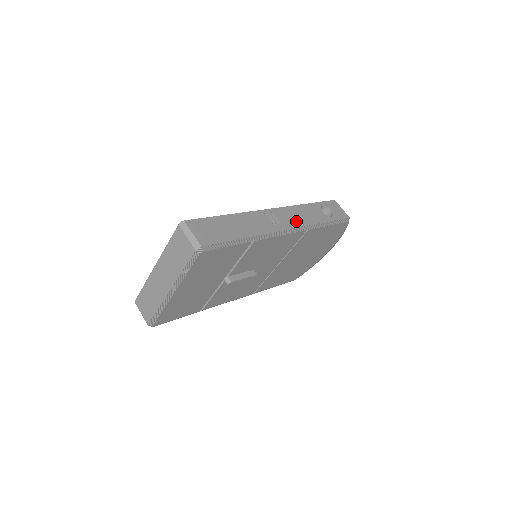
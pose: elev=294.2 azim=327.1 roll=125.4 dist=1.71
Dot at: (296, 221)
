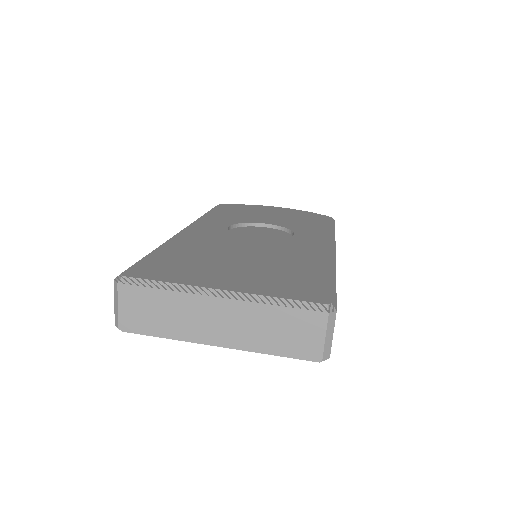
Dot at: occluded
